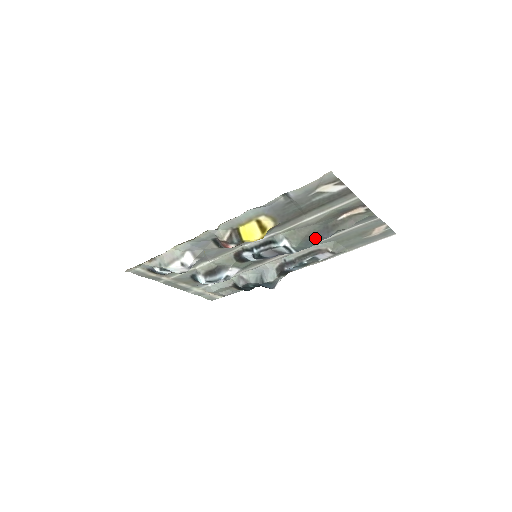
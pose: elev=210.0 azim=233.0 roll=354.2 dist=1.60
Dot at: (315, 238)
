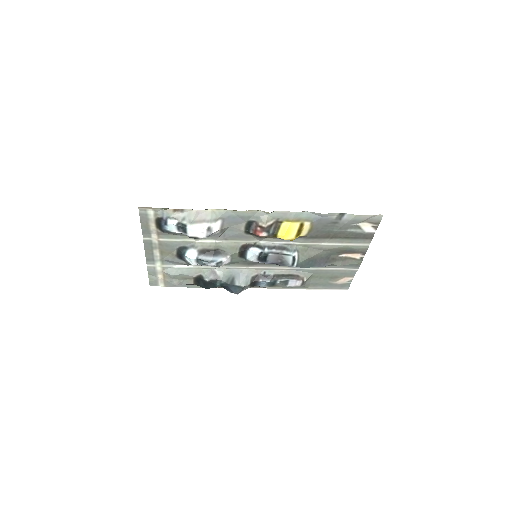
Dot at: (315, 262)
